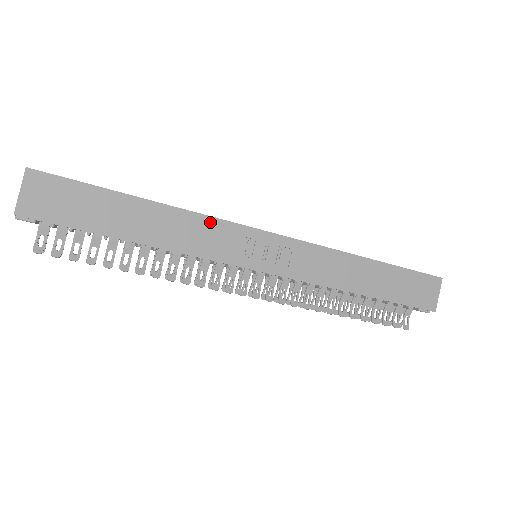
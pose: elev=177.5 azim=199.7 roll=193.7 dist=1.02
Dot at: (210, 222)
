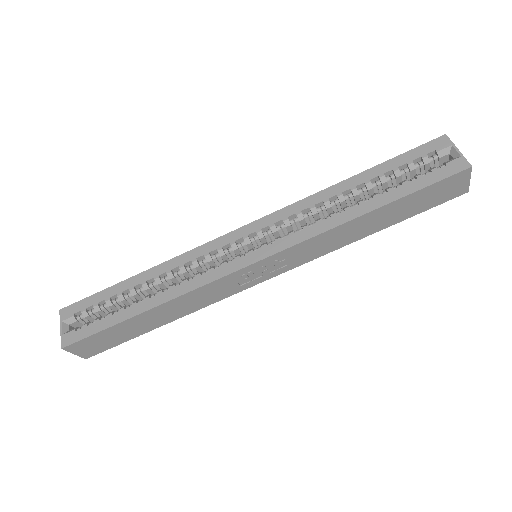
Dot at: (201, 290)
